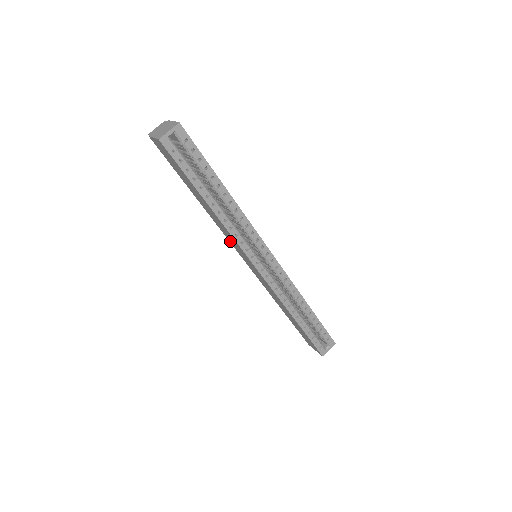
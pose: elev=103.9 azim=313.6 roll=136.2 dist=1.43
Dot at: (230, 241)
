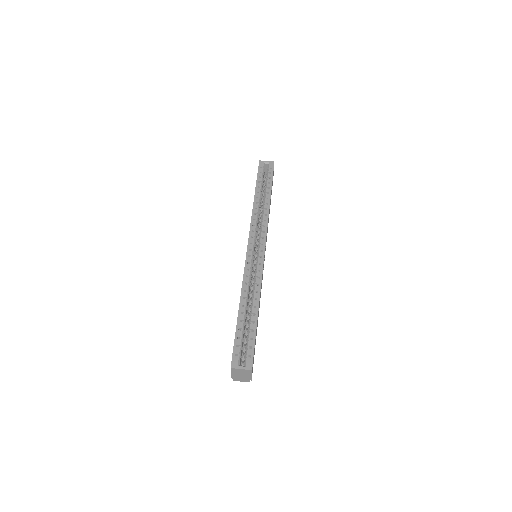
Dot at: occluded
